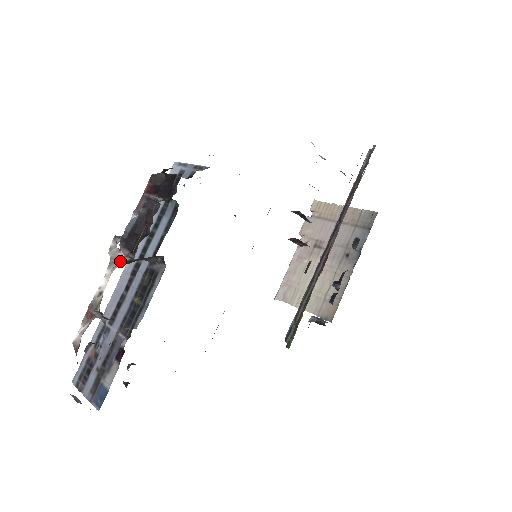
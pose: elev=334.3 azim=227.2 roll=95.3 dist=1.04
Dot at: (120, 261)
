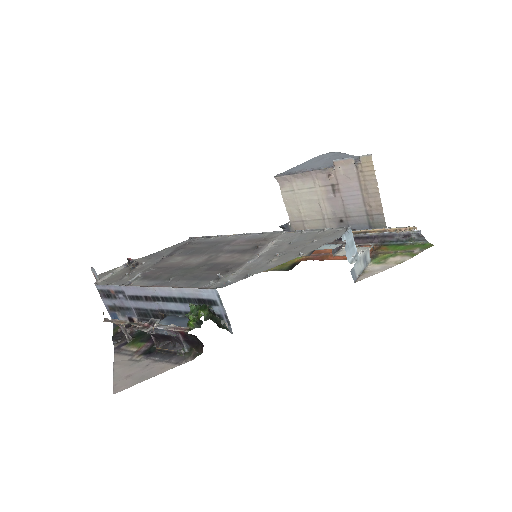
Dot at: (146, 327)
